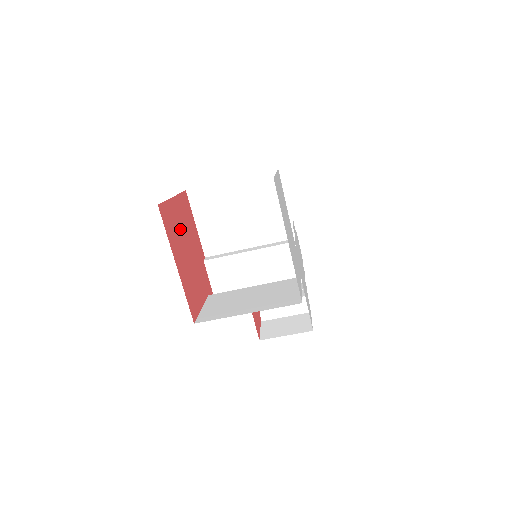
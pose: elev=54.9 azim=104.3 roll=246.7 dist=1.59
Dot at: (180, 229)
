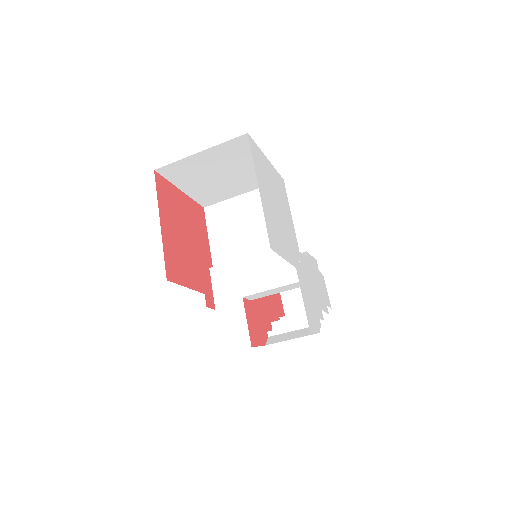
Dot at: (181, 214)
